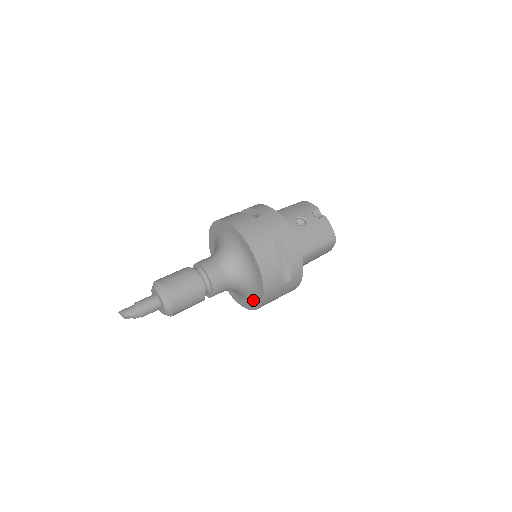
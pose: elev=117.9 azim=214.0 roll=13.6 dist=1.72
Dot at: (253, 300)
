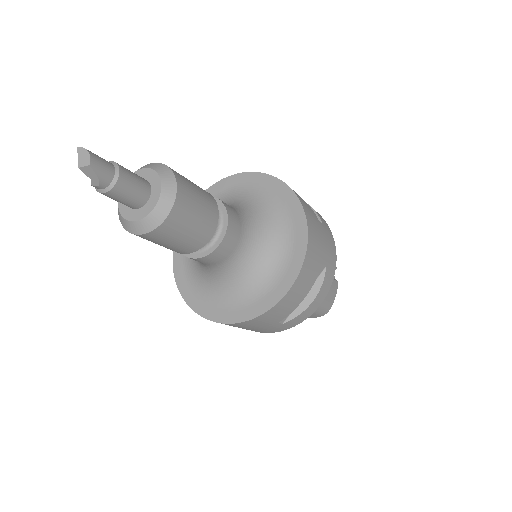
Dot at: (222, 307)
